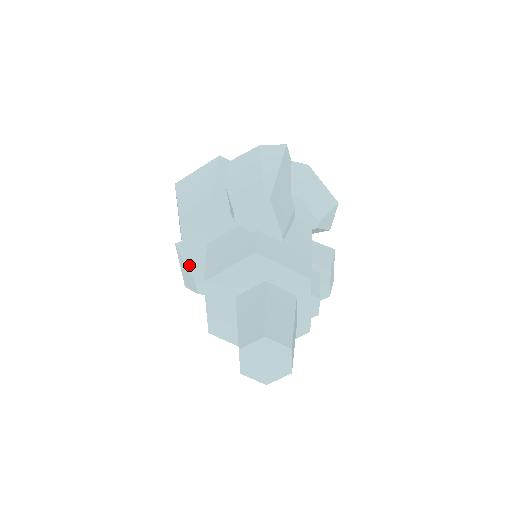
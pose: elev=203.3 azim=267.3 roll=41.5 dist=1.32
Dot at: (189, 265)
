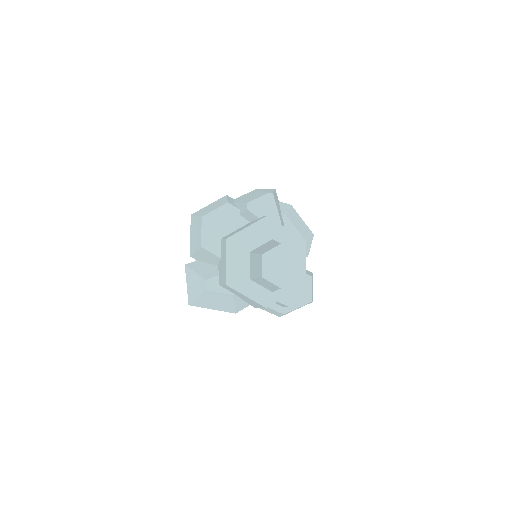
Dot at: (199, 272)
